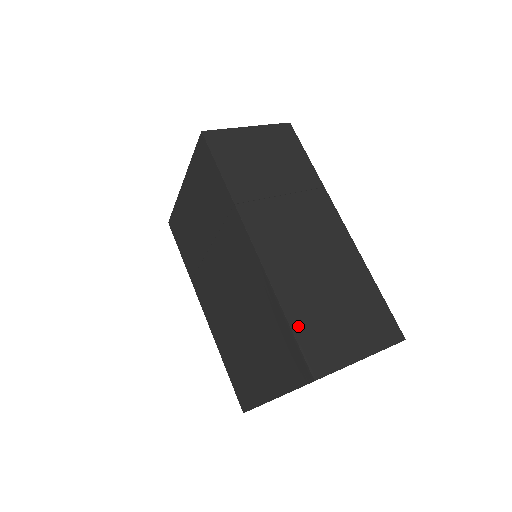
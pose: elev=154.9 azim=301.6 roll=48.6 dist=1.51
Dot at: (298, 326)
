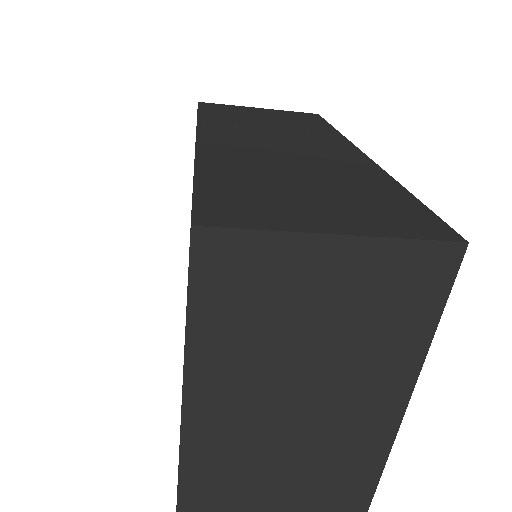
Dot at: (210, 184)
